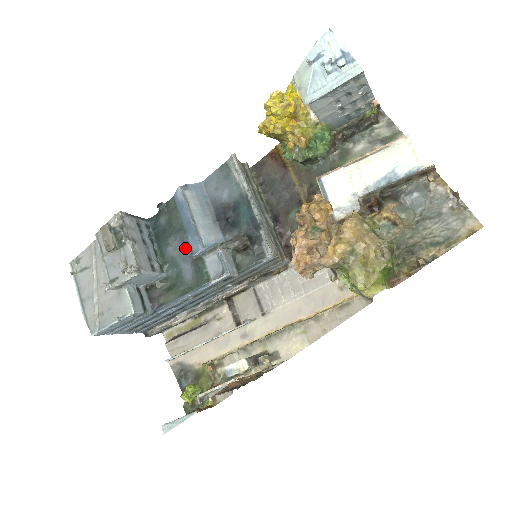
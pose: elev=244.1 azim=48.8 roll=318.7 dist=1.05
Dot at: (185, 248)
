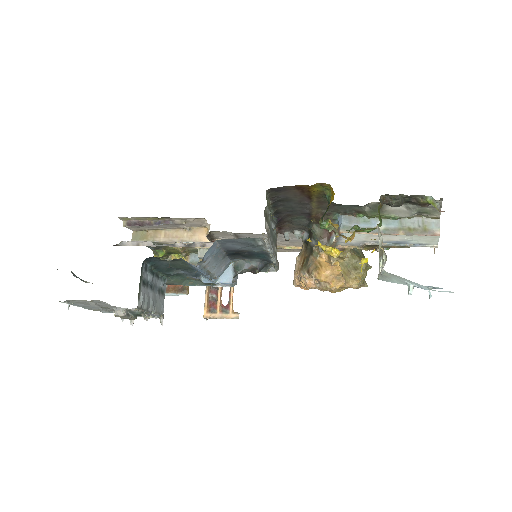
Dot at: occluded
